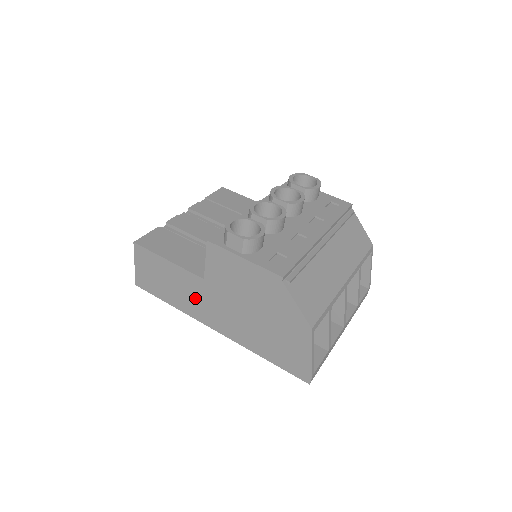
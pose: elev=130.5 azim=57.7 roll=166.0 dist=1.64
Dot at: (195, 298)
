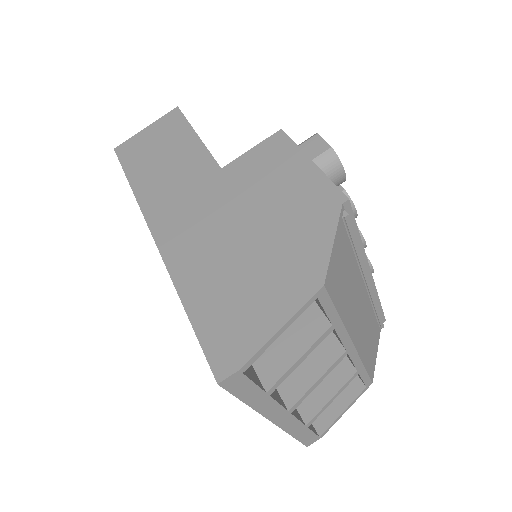
Dot at: (178, 186)
